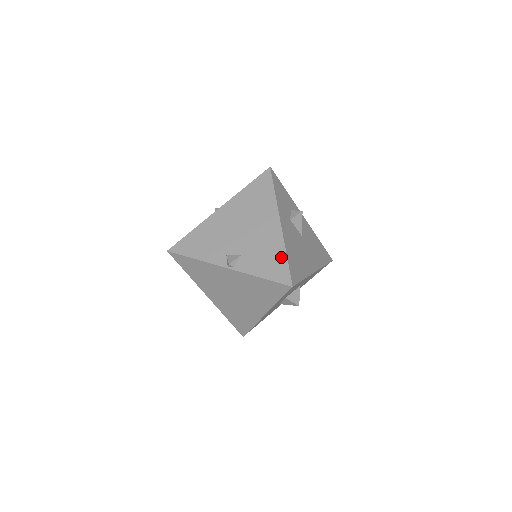
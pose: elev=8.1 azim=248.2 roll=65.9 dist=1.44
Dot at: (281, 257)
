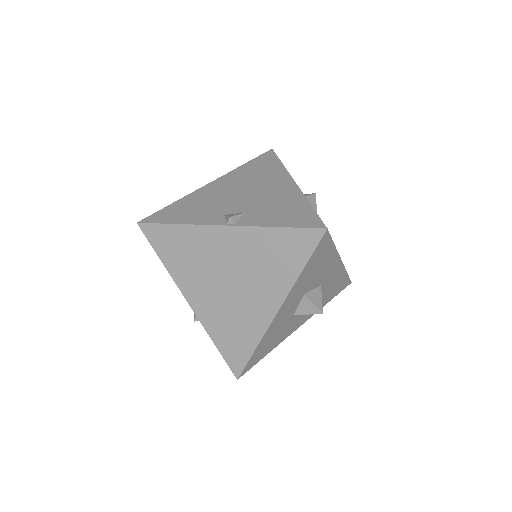
Dot at: (303, 206)
